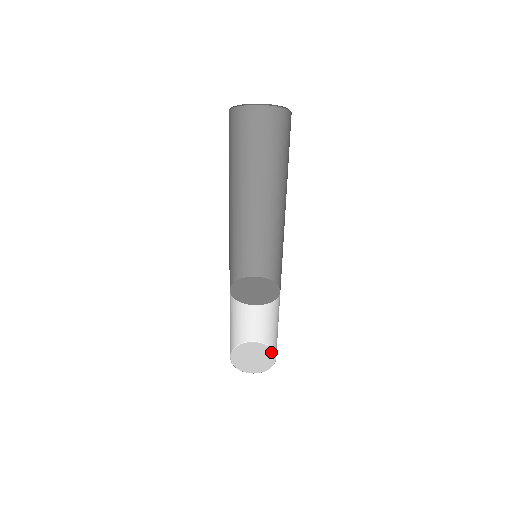
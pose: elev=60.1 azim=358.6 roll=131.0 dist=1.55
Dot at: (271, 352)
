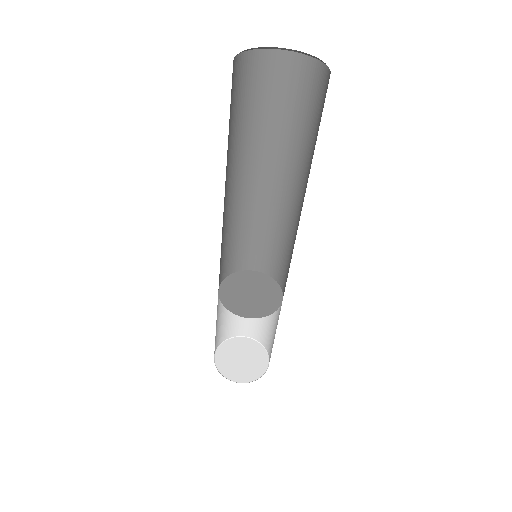
Dot at: (261, 371)
